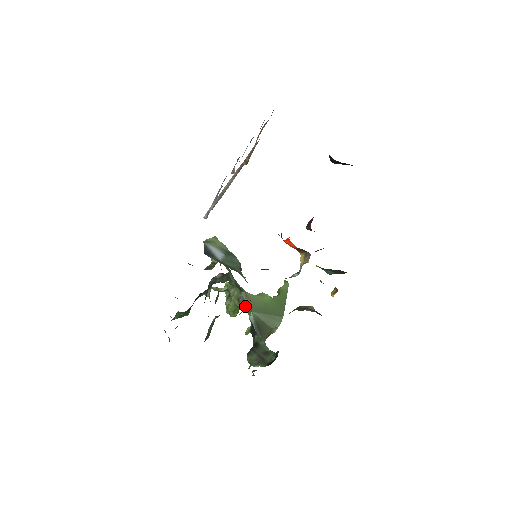
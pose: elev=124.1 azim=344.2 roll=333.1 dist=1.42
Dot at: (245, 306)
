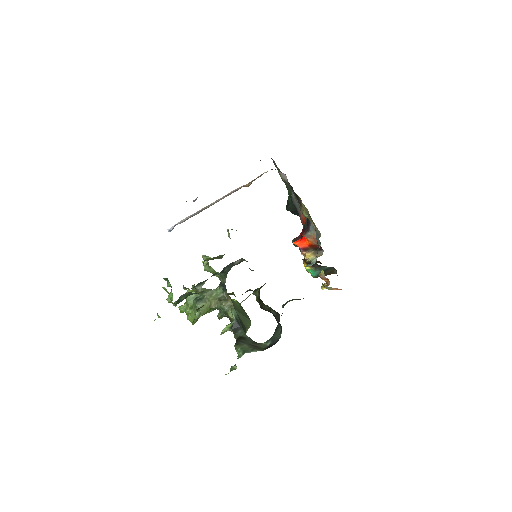
Dot at: (226, 305)
